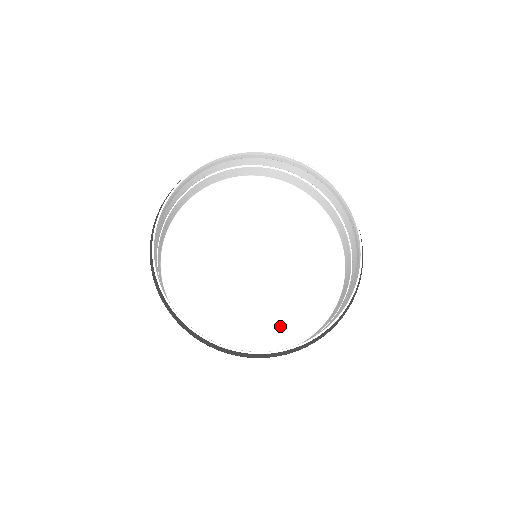
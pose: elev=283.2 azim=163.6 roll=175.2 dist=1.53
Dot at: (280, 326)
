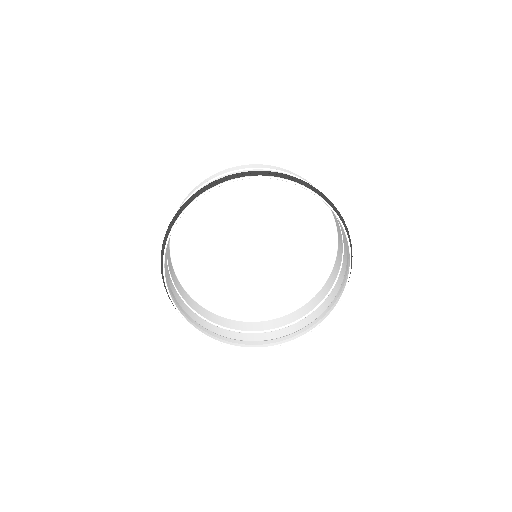
Dot at: (246, 303)
